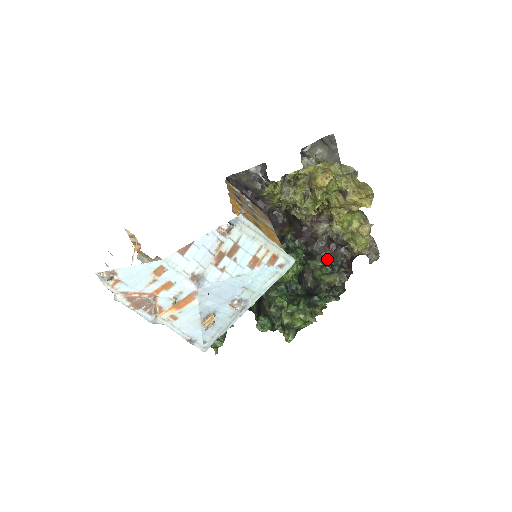
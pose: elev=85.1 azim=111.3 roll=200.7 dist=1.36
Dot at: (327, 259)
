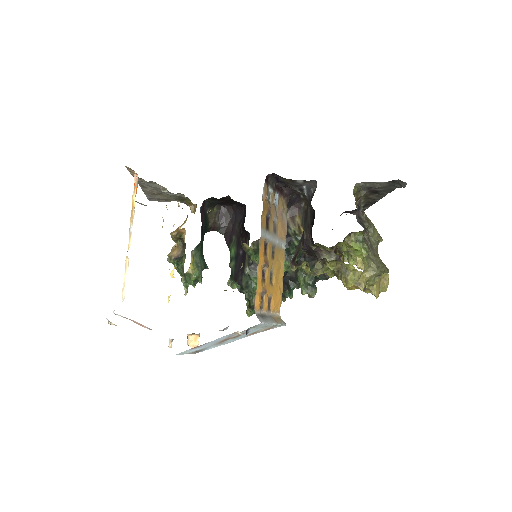
Dot at: occluded
